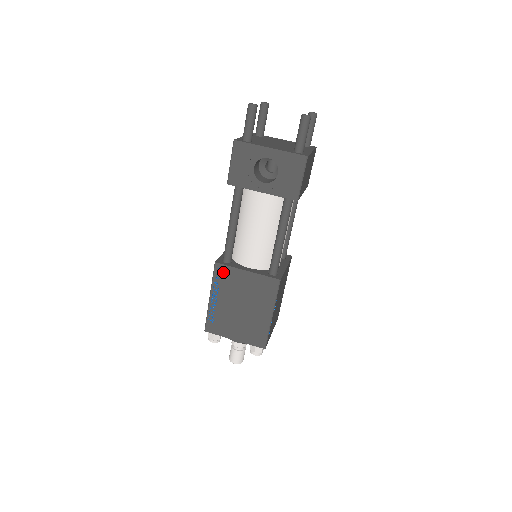
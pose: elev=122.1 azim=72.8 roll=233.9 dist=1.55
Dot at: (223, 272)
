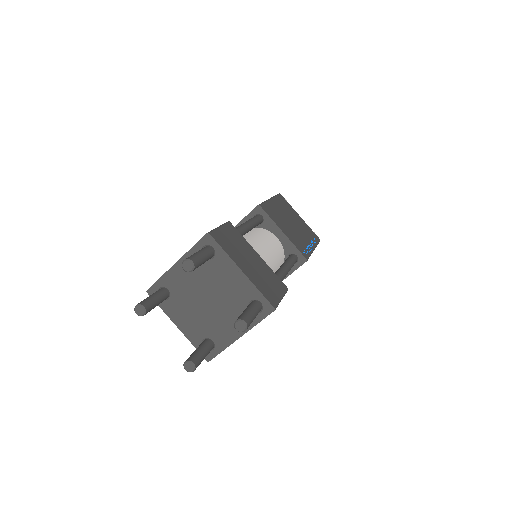
Dot at: occluded
